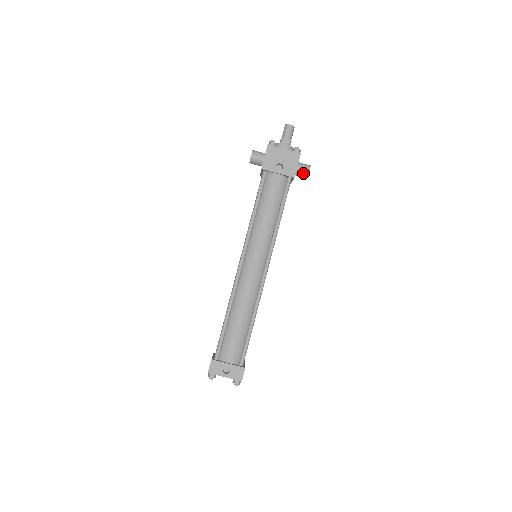
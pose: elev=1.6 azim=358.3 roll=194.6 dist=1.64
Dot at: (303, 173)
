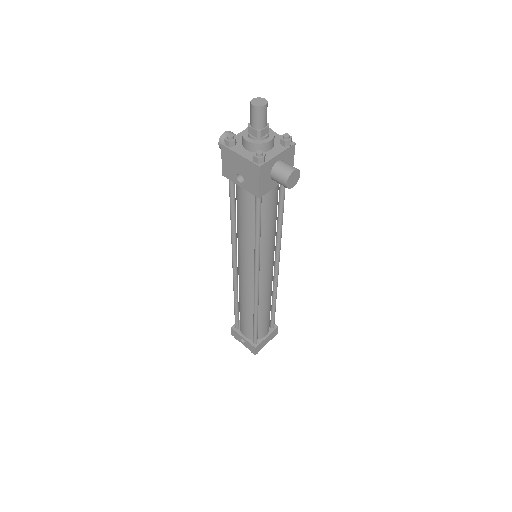
Dot at: (281, 184)
